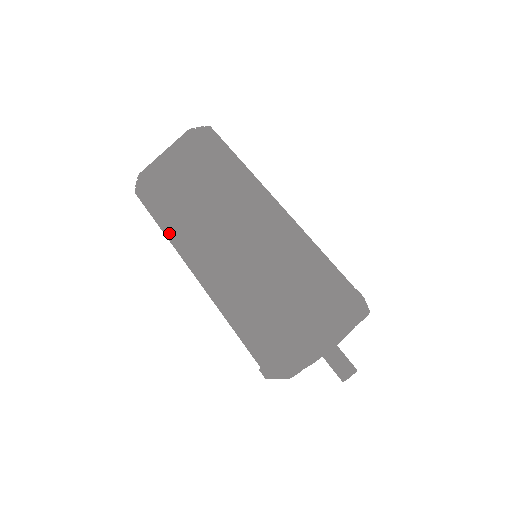
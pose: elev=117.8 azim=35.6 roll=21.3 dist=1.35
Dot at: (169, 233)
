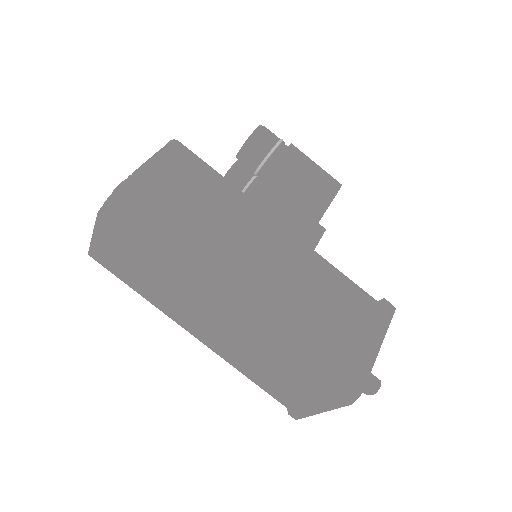
Dot at: occluded
